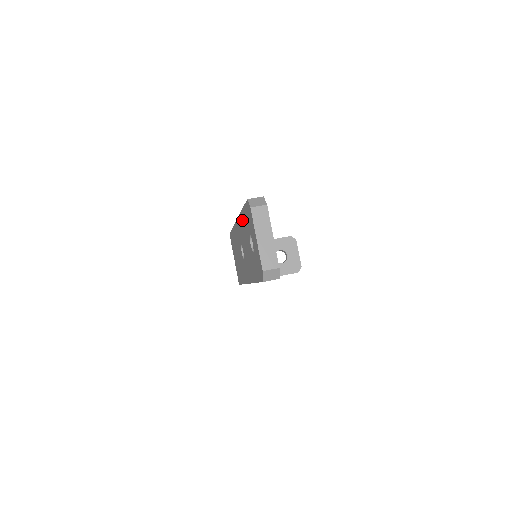
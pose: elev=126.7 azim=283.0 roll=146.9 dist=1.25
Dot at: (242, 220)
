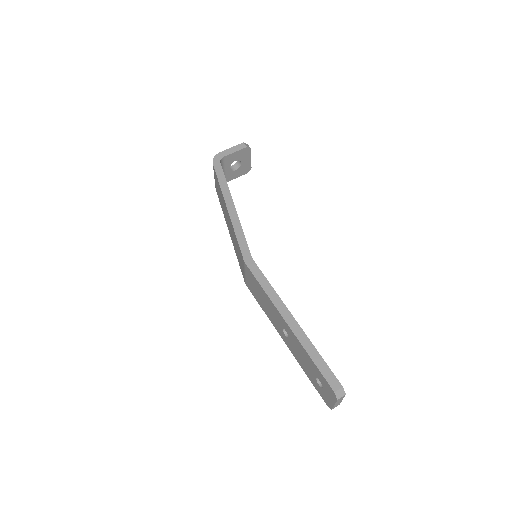
Dot at: (307, 357)
